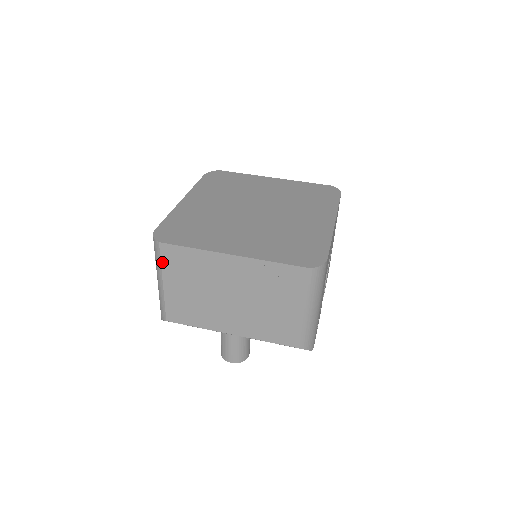
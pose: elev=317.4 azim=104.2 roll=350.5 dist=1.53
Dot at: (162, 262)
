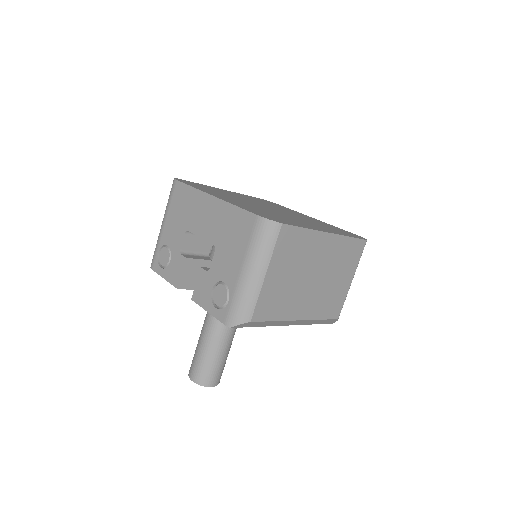
Dot at: (276, 247)
